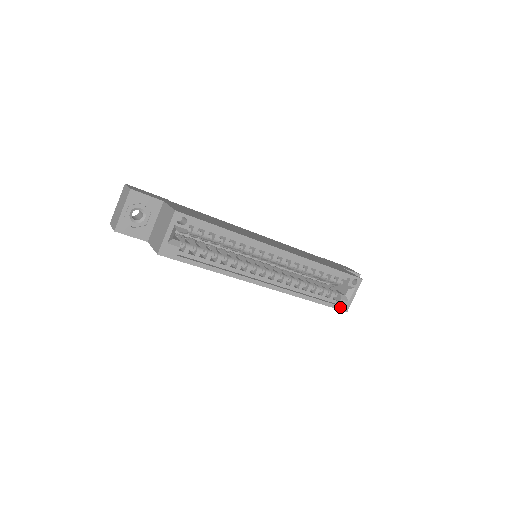
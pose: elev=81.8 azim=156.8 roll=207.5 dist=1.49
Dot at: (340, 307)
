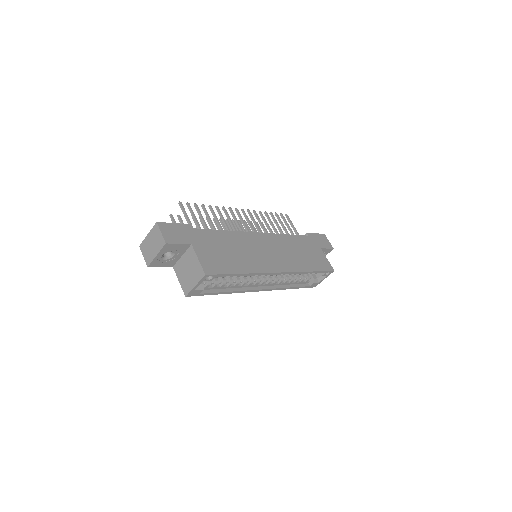
Dot at: (311, 286)
